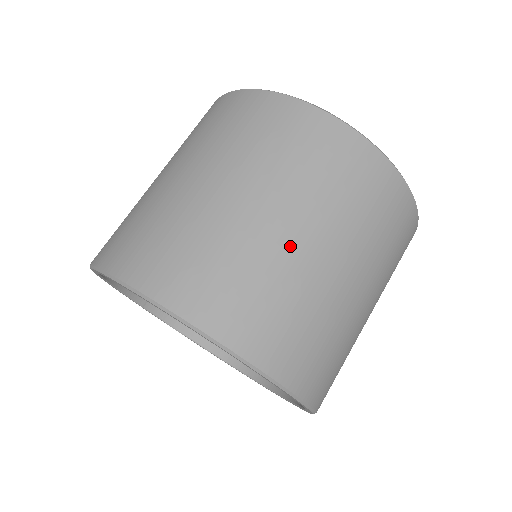
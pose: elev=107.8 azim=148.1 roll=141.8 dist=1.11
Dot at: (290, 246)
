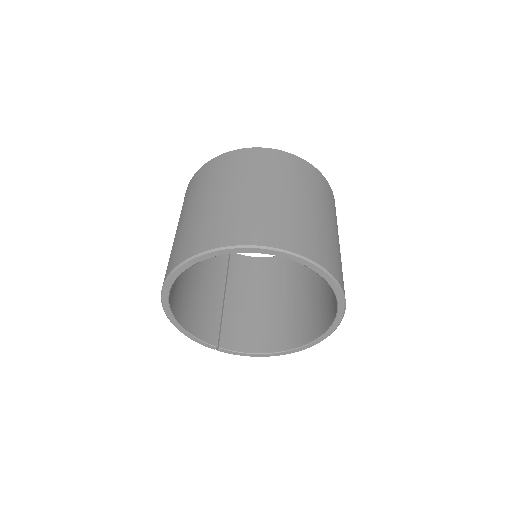
Dot at: (244, 197)
